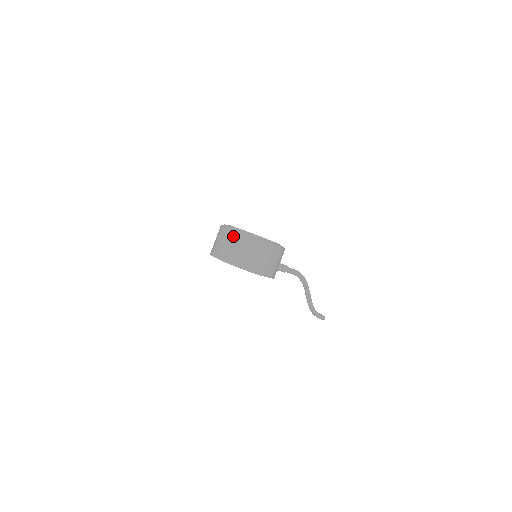
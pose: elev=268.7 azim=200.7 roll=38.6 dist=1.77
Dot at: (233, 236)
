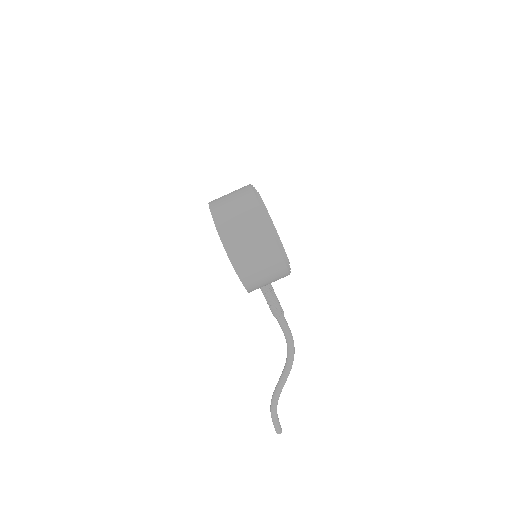
Dot at: (245, 194)
